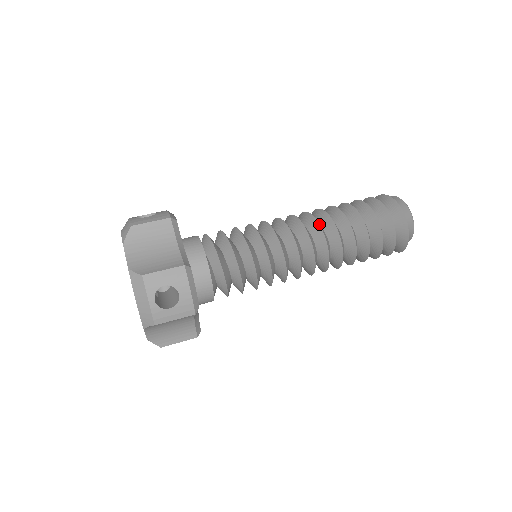
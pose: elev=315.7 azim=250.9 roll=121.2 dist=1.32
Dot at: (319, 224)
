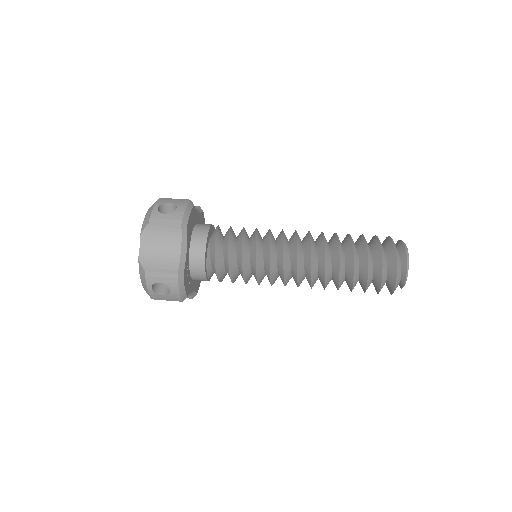
Dot at: (311, 260)
